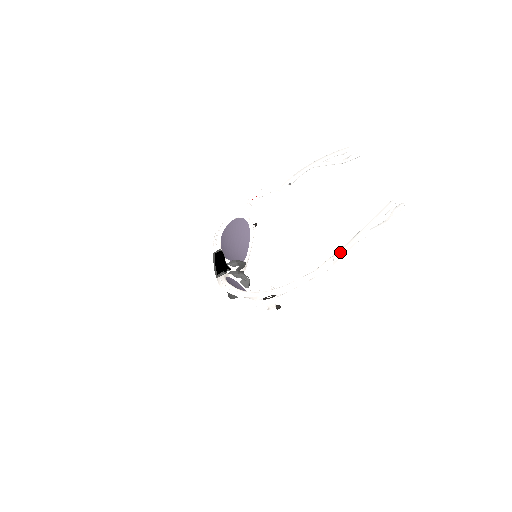
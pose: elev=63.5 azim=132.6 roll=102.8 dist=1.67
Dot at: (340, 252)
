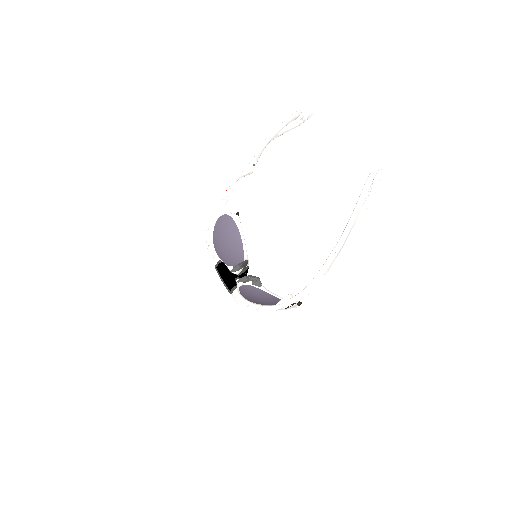
Dot at: (339, 245)
